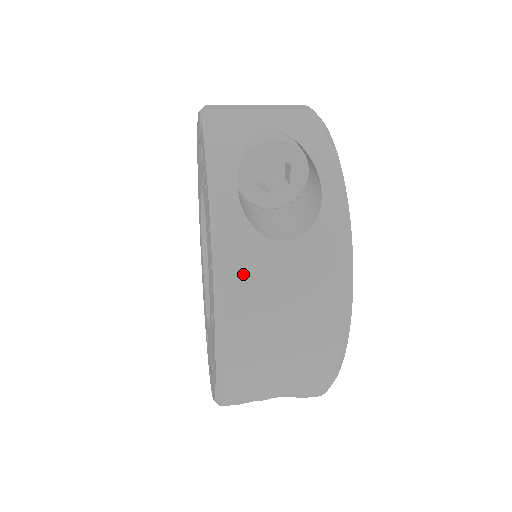
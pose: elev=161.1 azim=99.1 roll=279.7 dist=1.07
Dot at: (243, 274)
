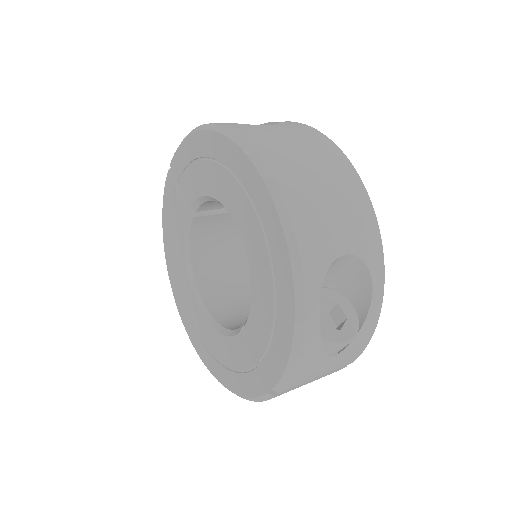
Dot at: (252, 133)
